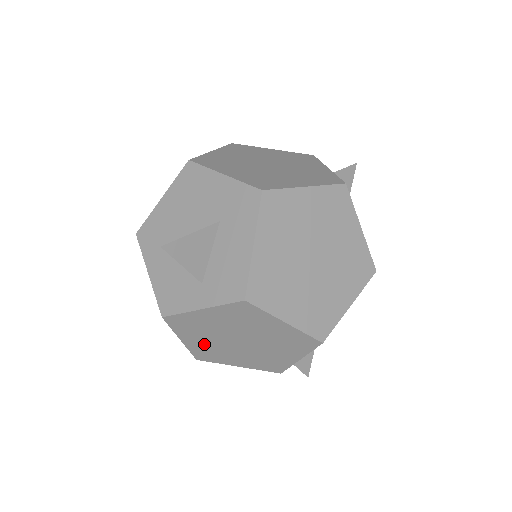
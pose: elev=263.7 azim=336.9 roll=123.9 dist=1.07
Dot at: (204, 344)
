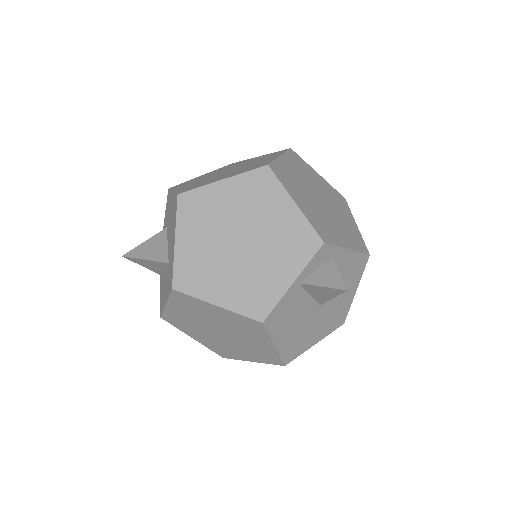
Dot at: occluded
